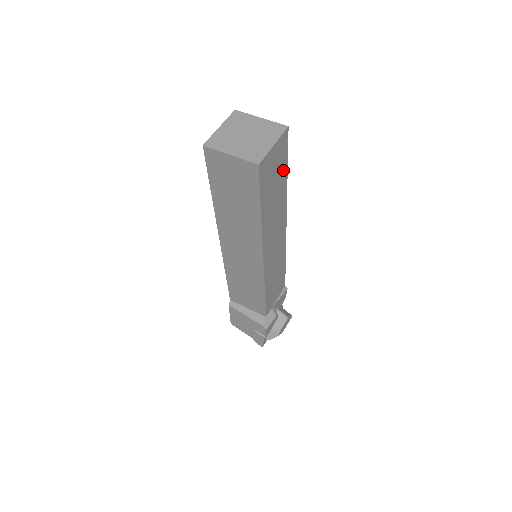
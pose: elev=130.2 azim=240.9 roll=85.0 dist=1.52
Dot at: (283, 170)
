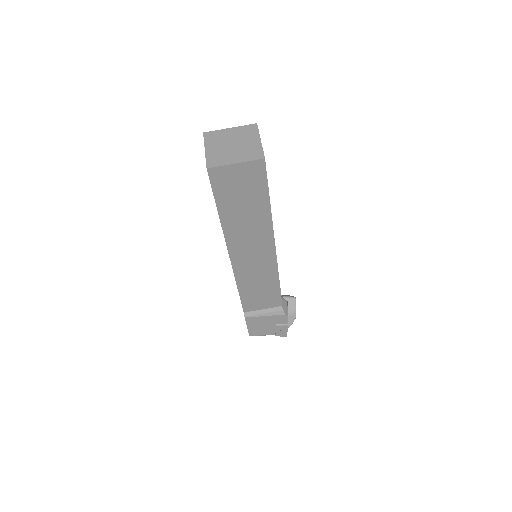
Dot at: occluded
